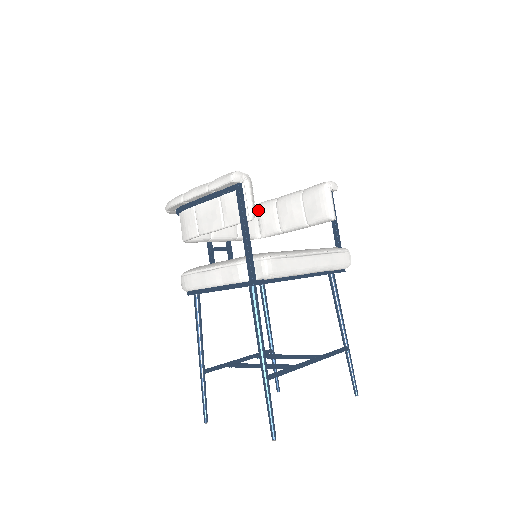
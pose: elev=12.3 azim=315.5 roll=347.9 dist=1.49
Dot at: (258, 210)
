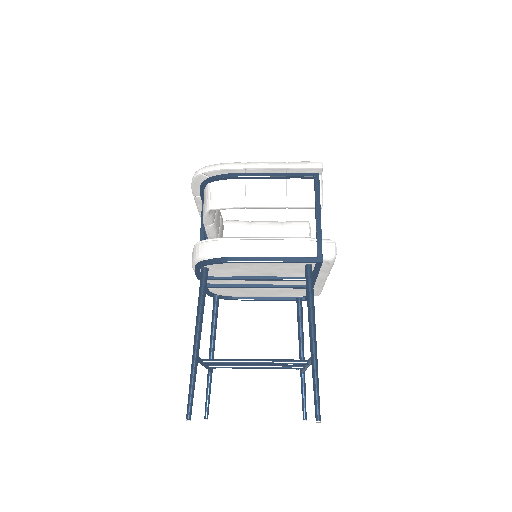
Dot at: (227, 225)
